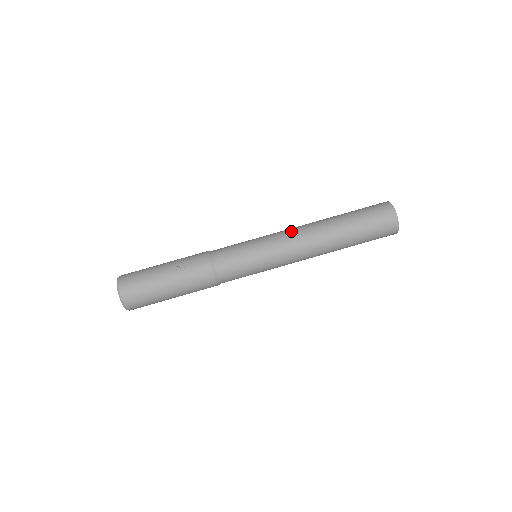
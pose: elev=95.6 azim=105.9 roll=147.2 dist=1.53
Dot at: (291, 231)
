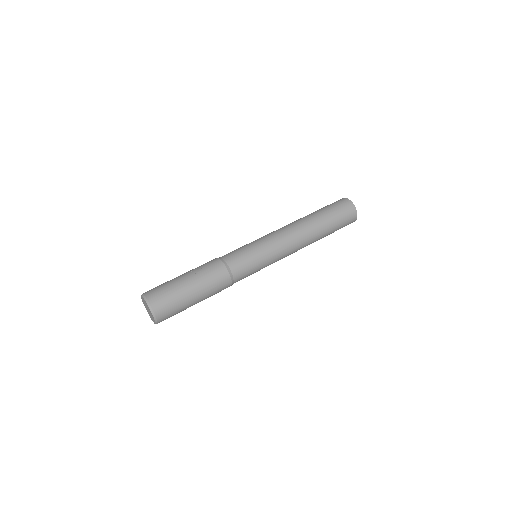
Dot at: (279, 229)
